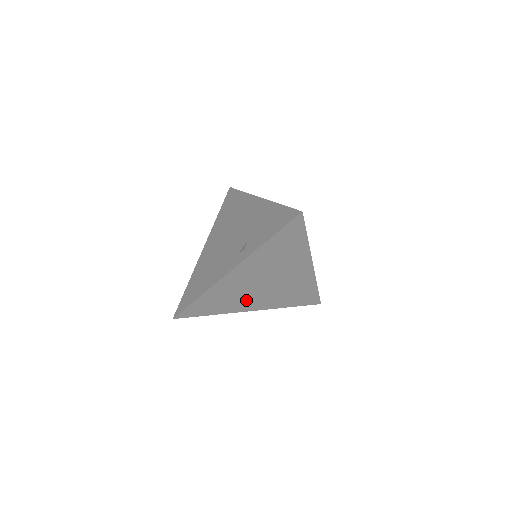
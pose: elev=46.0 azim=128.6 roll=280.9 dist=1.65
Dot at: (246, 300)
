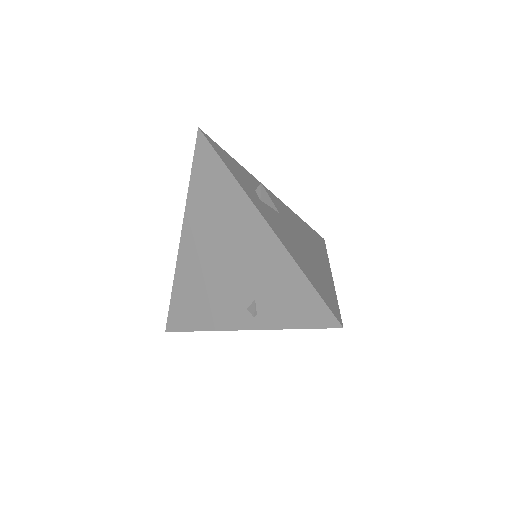
Dot at: occluded
